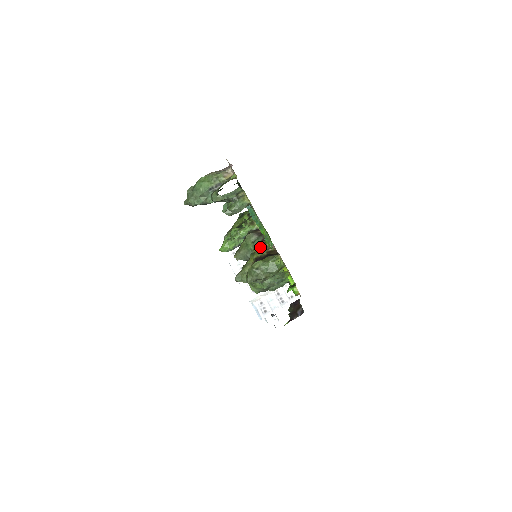
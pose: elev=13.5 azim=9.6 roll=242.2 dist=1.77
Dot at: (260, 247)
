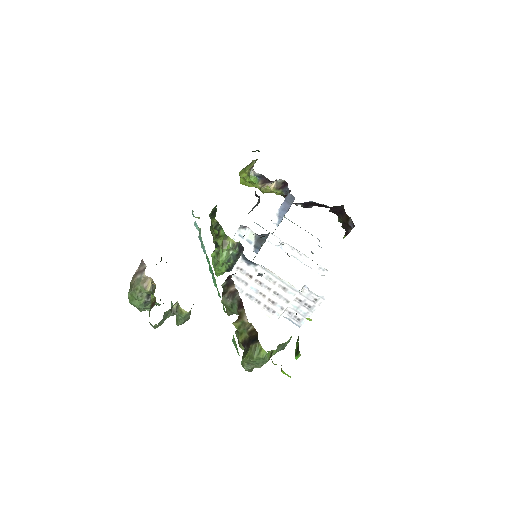
Dot at: (239, 326)
